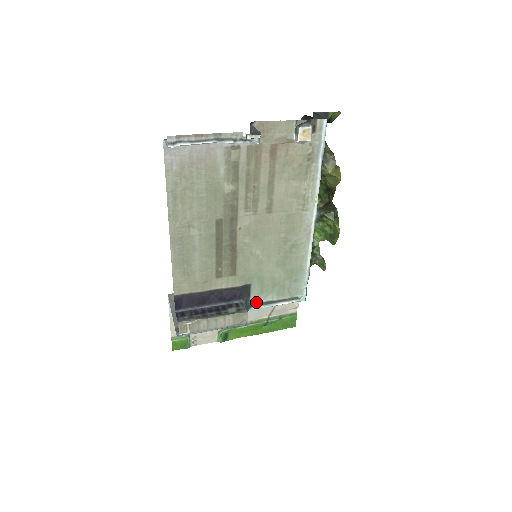
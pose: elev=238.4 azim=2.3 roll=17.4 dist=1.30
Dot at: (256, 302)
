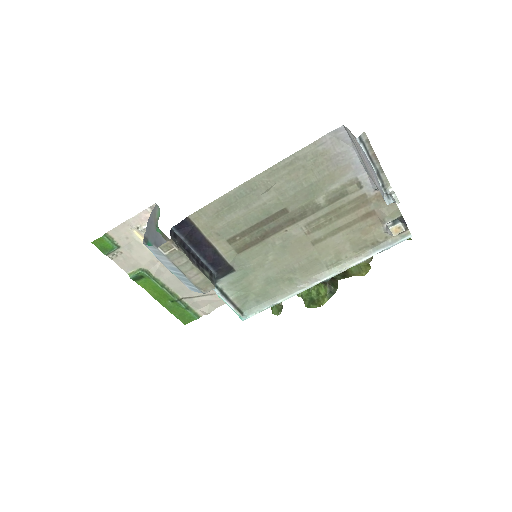
Dot at: (219, 285)
